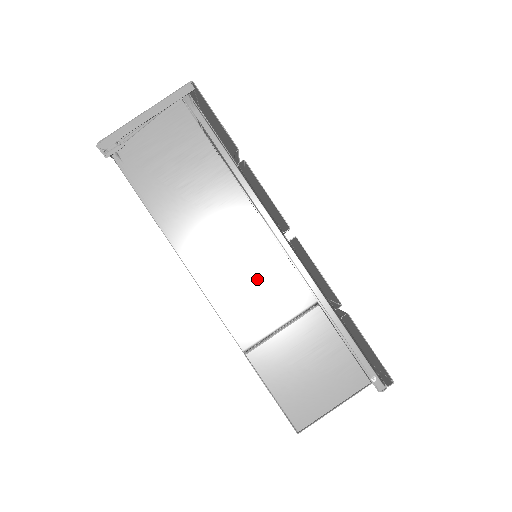
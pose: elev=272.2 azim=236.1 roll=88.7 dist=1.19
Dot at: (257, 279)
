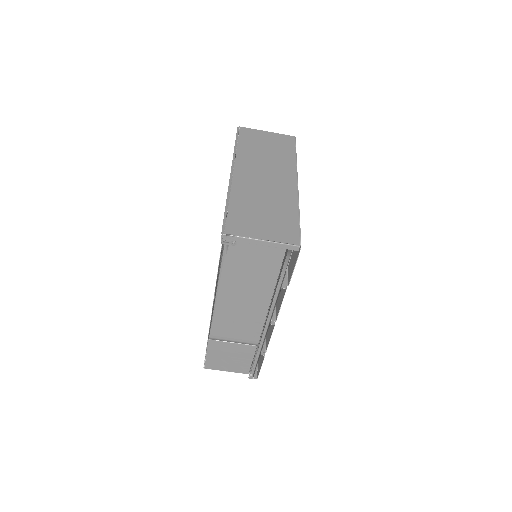
Dot at: (242, 325)
